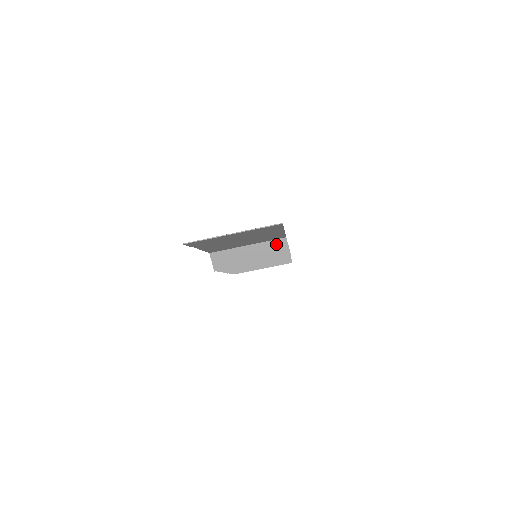
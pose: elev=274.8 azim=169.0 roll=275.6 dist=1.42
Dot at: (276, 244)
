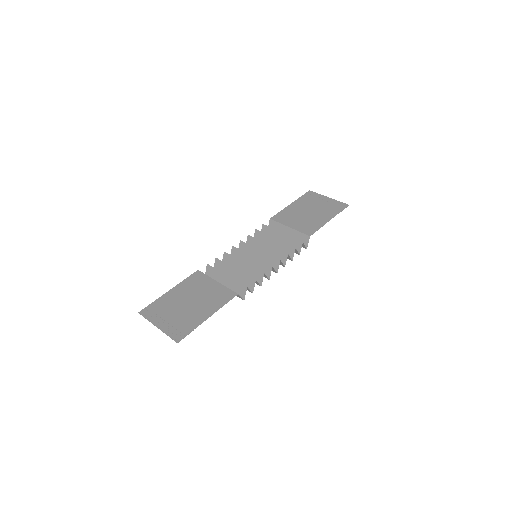
Dot at: occluded
